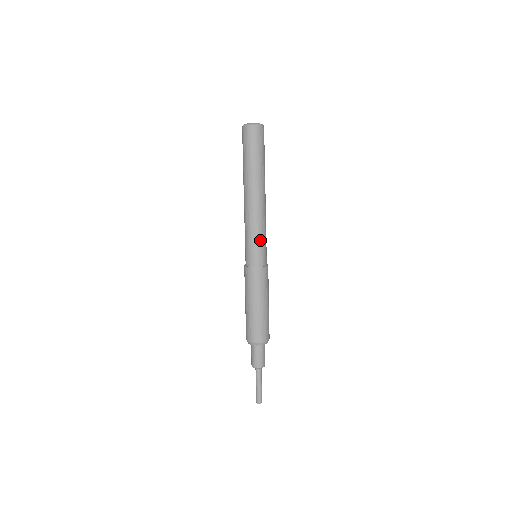
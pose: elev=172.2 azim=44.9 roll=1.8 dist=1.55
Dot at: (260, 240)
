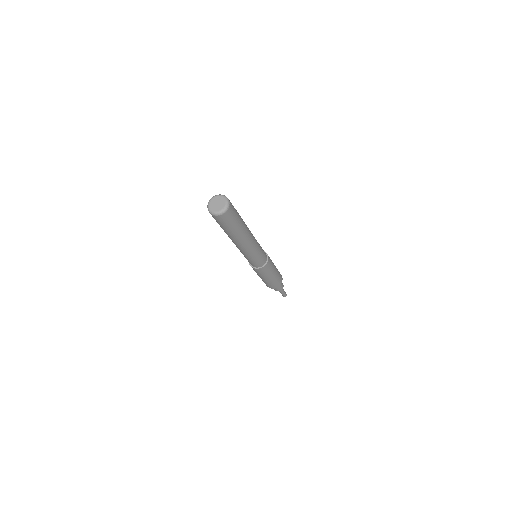
Dot at: (257, 257)
